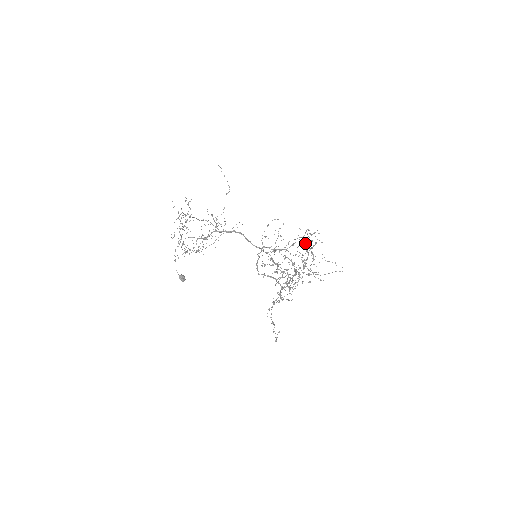
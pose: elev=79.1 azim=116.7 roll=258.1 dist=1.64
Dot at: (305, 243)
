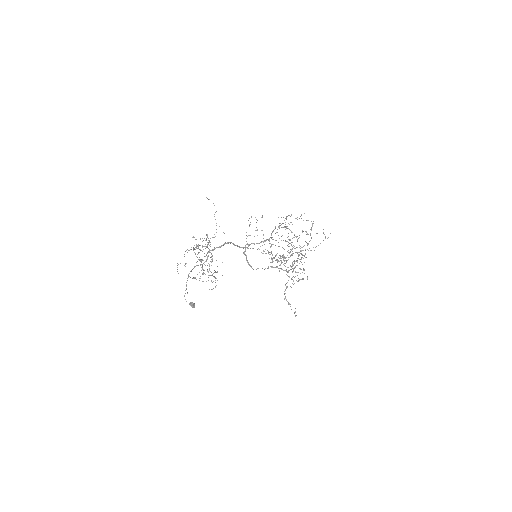
Dot at: (283, 227)
